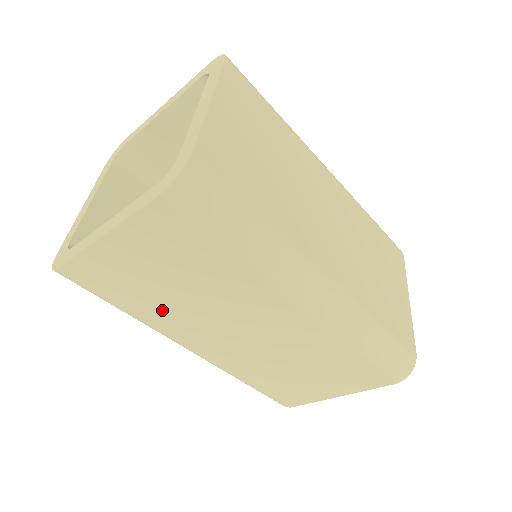
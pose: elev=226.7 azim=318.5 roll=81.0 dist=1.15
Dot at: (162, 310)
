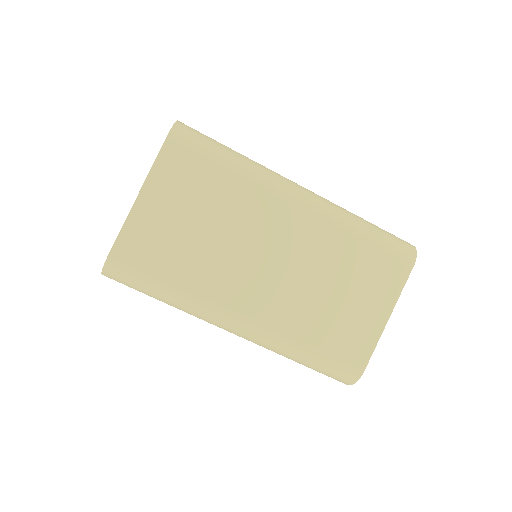
Dot at: (199, 267)
